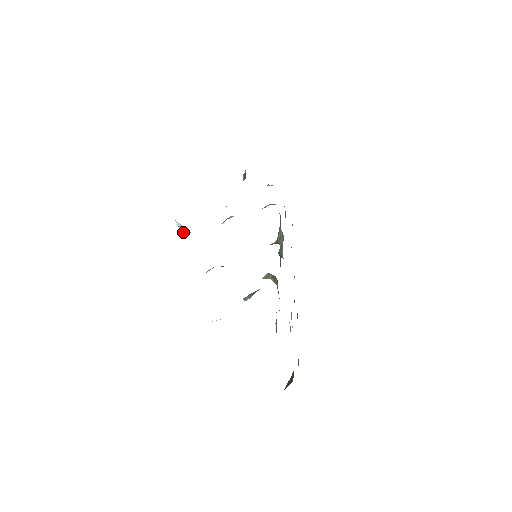
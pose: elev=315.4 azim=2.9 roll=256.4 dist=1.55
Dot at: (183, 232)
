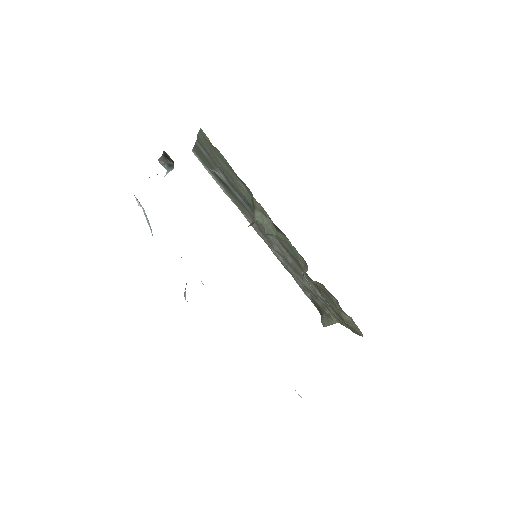
Dot at: occluded
